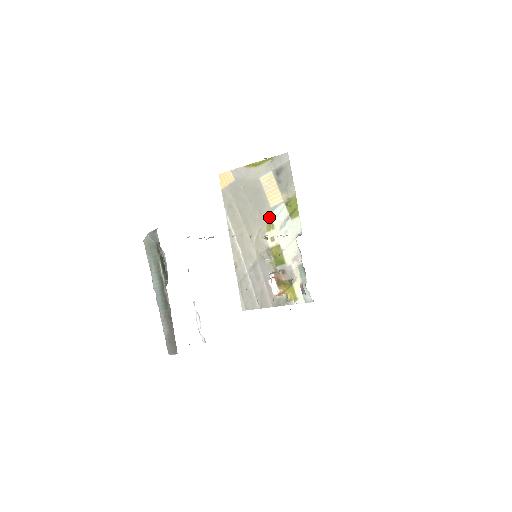
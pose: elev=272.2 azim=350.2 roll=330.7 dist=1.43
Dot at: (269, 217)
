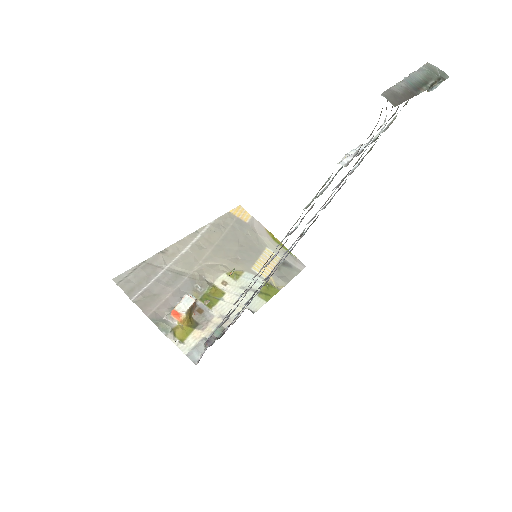
Dot at: (242, 270)
